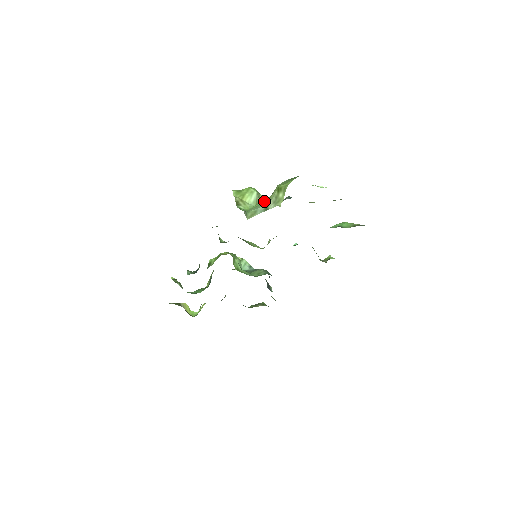
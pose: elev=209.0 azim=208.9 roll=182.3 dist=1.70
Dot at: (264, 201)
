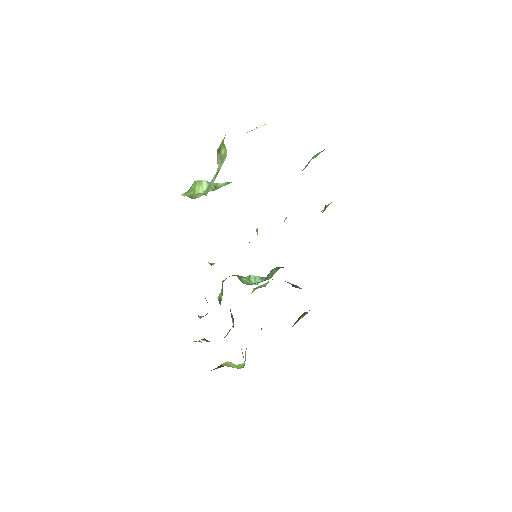
Dot at: occluded
